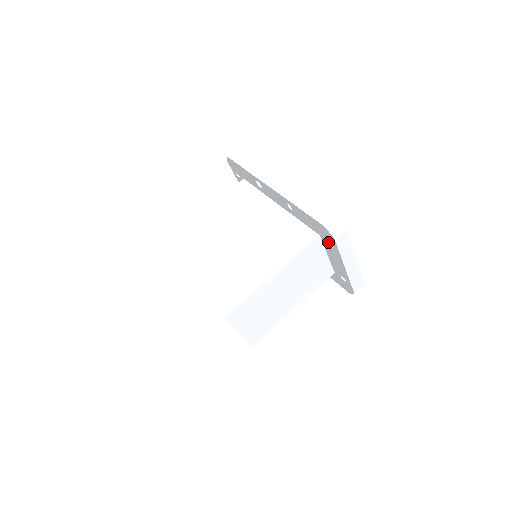
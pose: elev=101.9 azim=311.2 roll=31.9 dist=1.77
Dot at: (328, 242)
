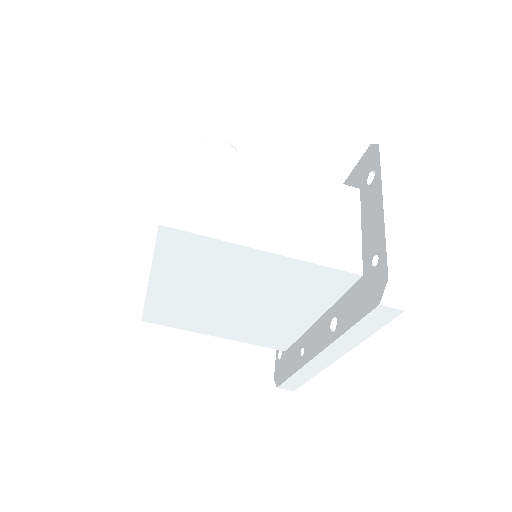
Dot at: (283, 351)
